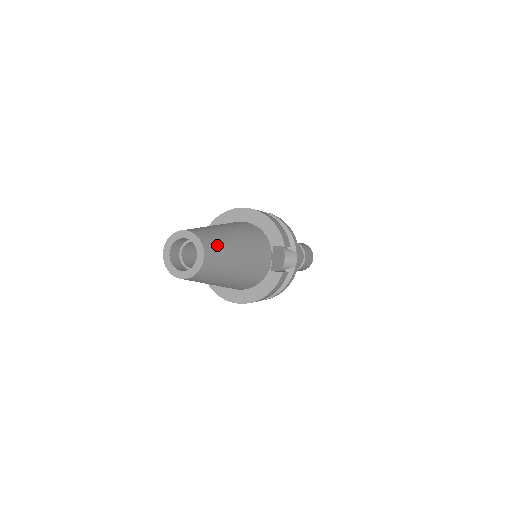
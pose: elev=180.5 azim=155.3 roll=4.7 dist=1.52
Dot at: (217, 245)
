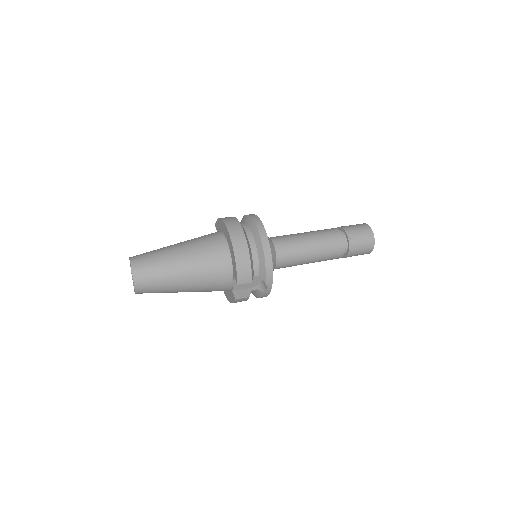
Dot at: (152, 281)
